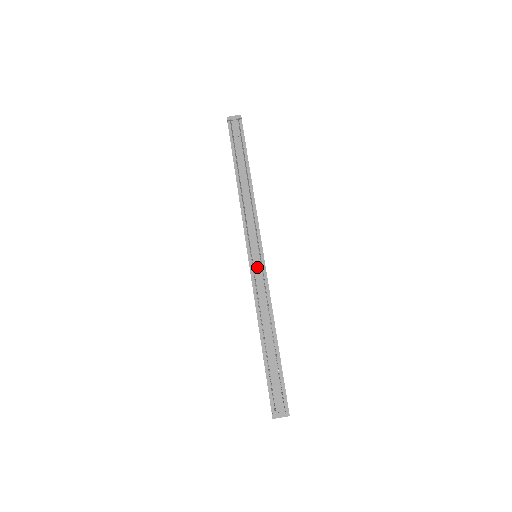
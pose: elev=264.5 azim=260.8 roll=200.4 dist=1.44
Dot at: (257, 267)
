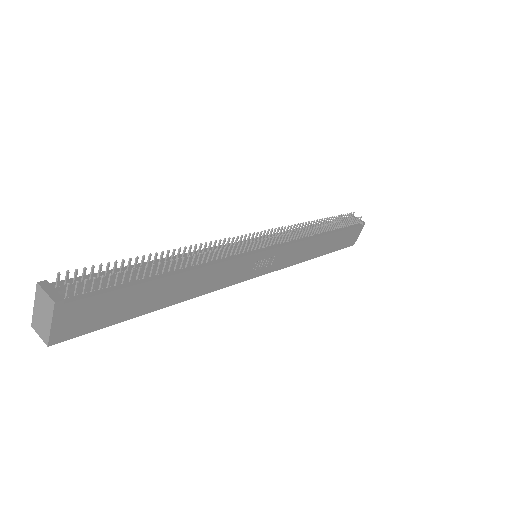
Dot at: (248, 244)
